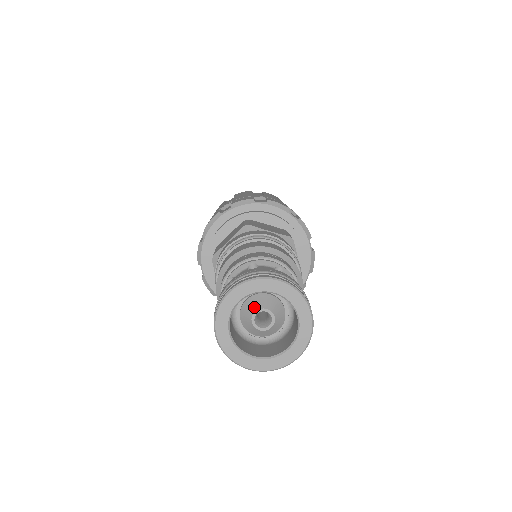
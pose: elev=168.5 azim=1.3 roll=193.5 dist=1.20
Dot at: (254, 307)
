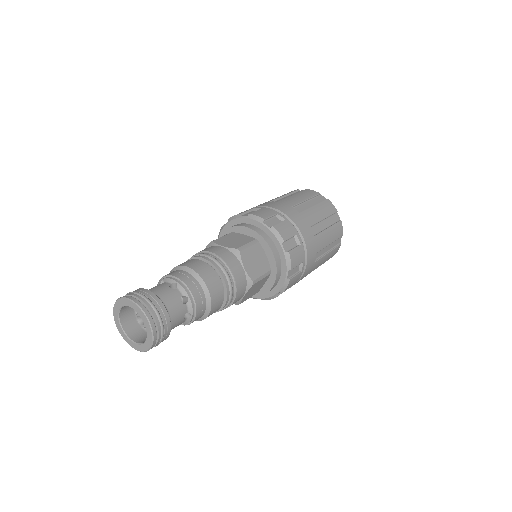
Dot at: occluded
